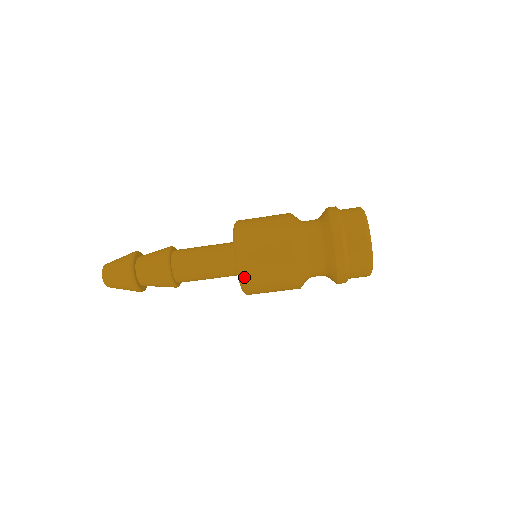
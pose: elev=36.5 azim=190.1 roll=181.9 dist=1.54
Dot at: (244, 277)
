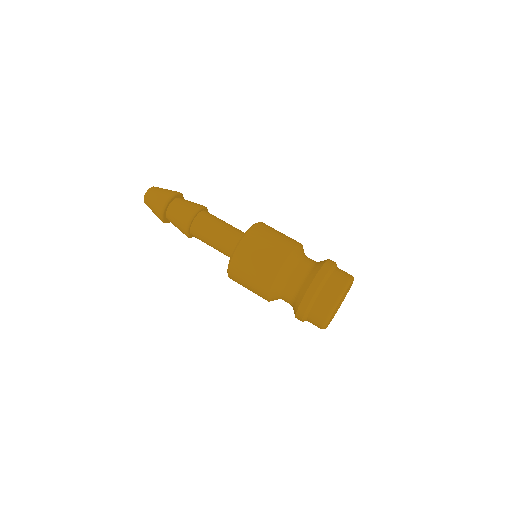
Dot at: (239, 250)
